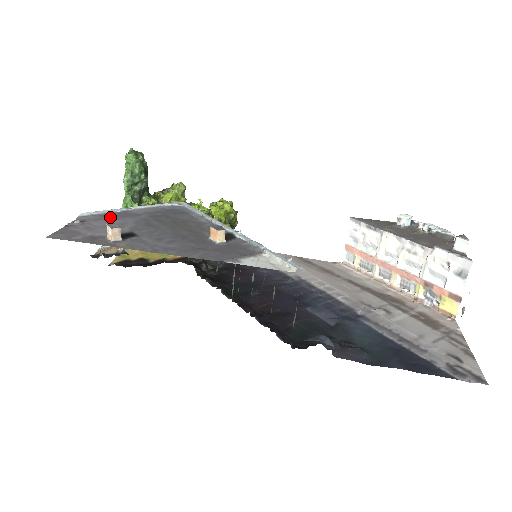
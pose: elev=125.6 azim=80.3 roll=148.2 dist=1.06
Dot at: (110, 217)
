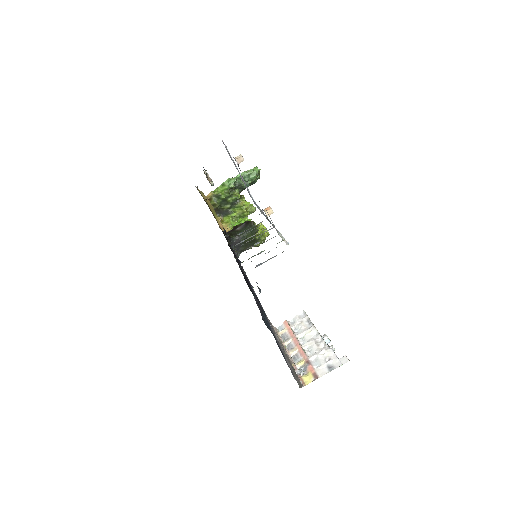
Dot at: (234, 163)
